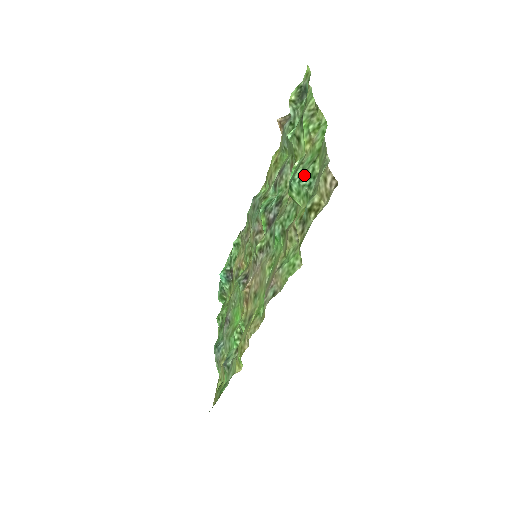
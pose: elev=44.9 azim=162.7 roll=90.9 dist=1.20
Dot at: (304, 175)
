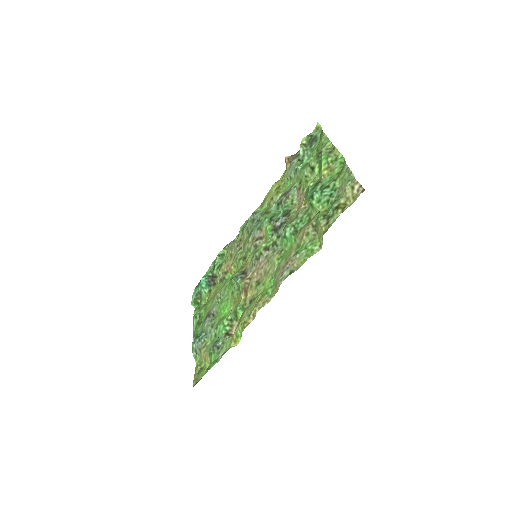
Dot at: (326, 188)
